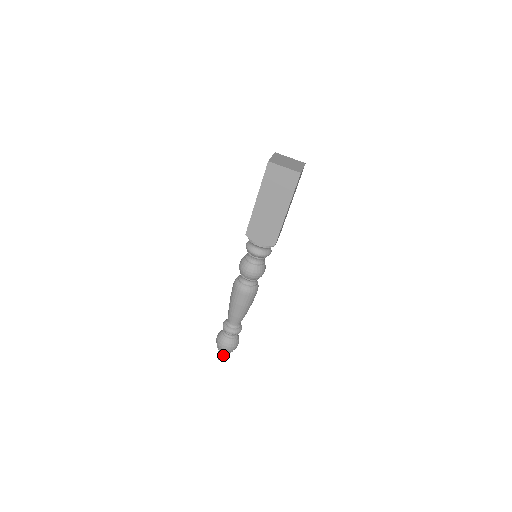
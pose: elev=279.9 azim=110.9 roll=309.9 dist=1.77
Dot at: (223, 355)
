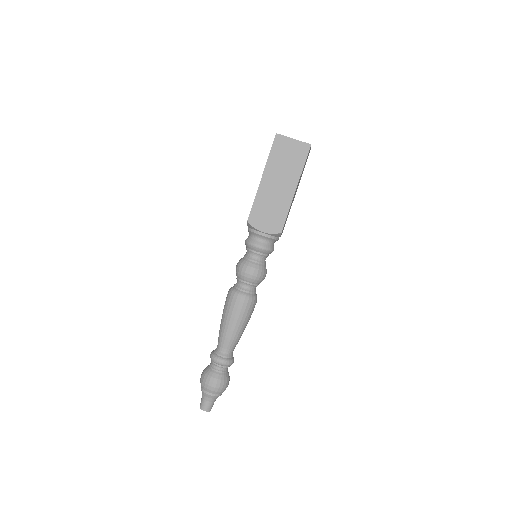
Dot at: (208, 401)
